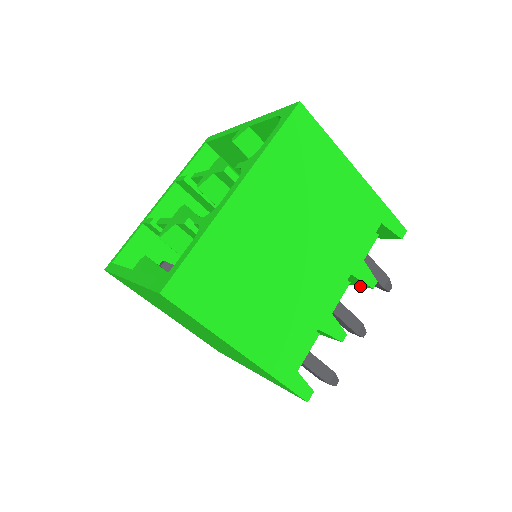
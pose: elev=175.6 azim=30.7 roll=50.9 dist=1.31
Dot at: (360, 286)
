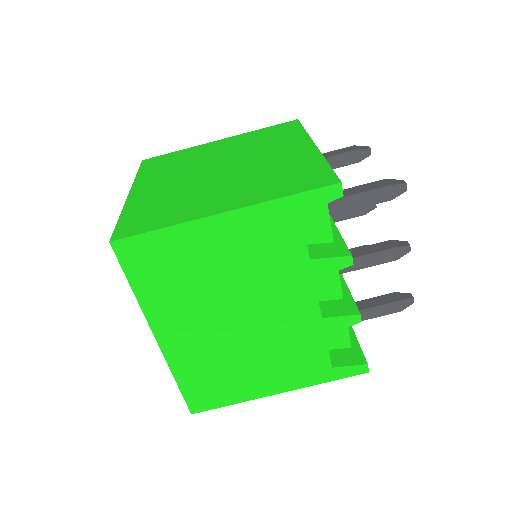
Dot at: occluded
